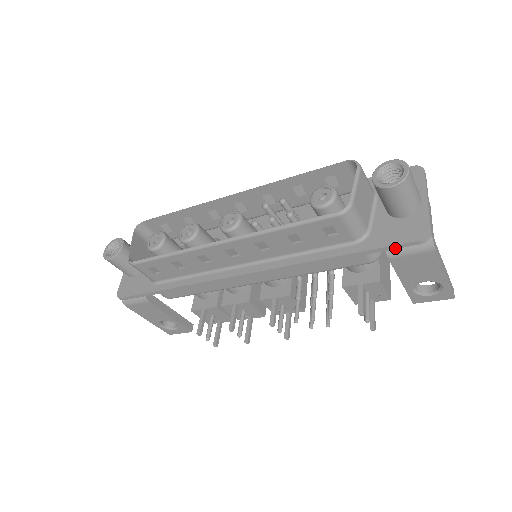
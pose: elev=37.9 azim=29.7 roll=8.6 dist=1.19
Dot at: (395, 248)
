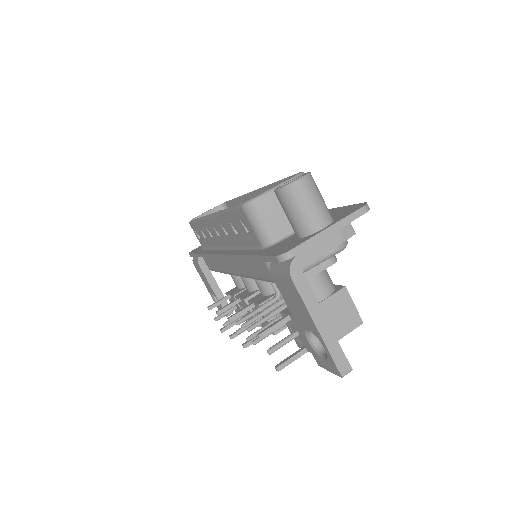
Dot at: (268, 260)
